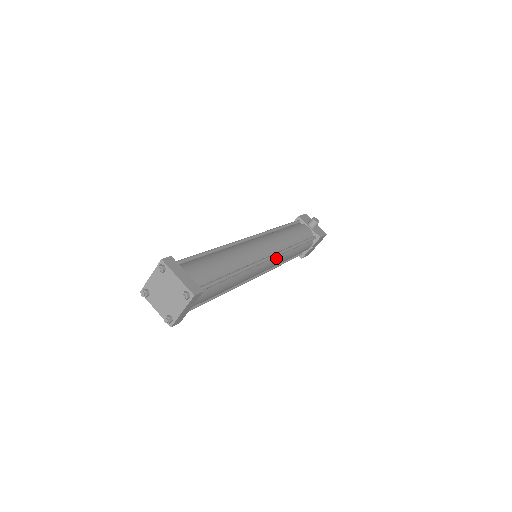
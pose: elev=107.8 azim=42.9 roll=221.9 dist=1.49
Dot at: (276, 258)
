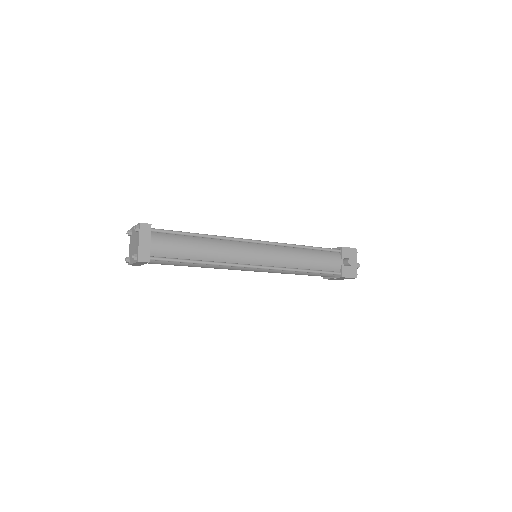
Dot at: (268, 269)
